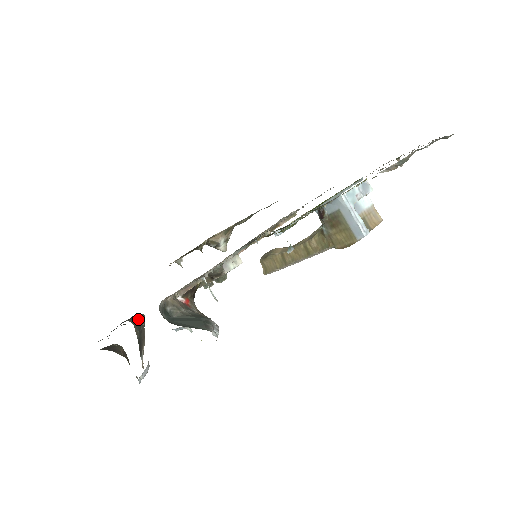
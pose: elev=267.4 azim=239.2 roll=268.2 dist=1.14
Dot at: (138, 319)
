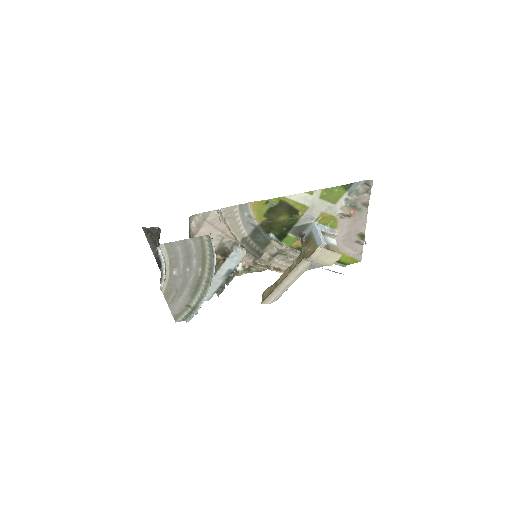
Dot at: occluded
